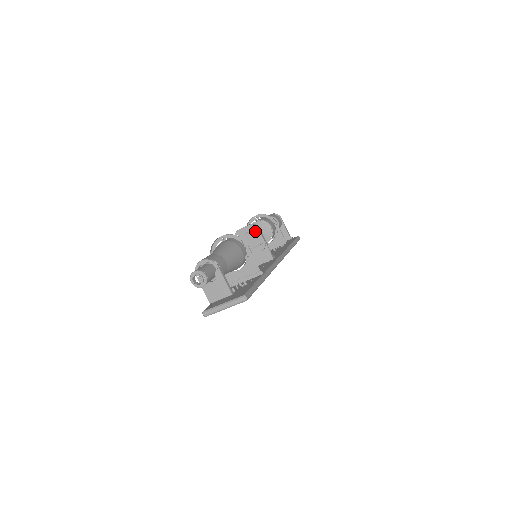
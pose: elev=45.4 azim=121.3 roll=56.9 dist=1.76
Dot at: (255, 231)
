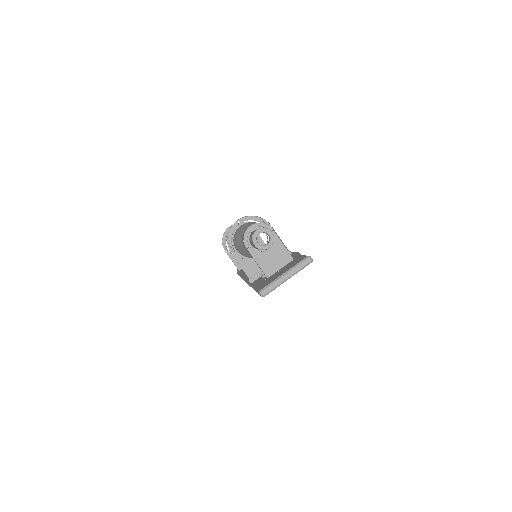
Dot at: occluded
